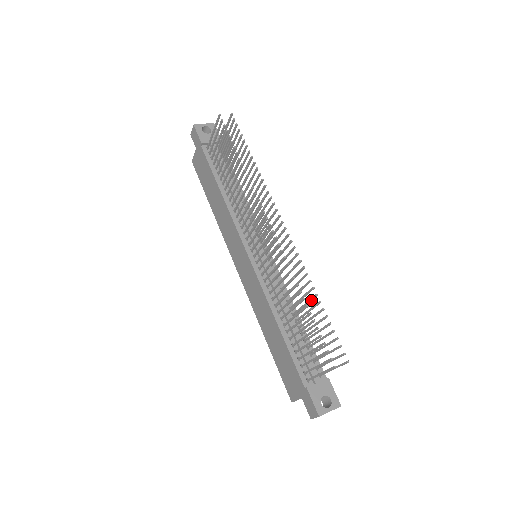
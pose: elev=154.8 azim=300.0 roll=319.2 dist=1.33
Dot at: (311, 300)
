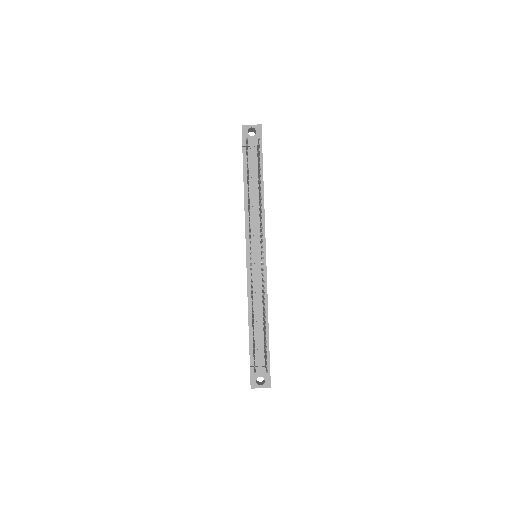
Dot at: occluded
